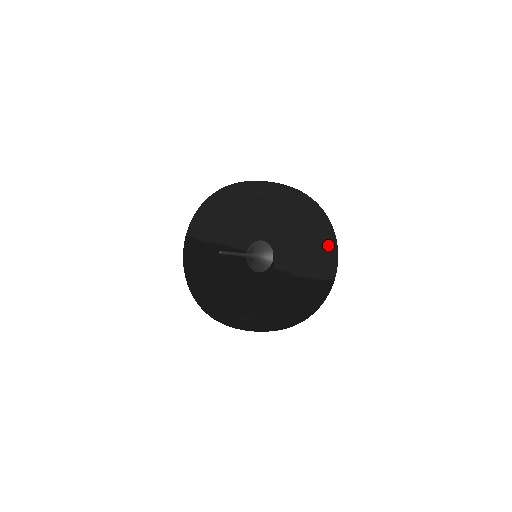
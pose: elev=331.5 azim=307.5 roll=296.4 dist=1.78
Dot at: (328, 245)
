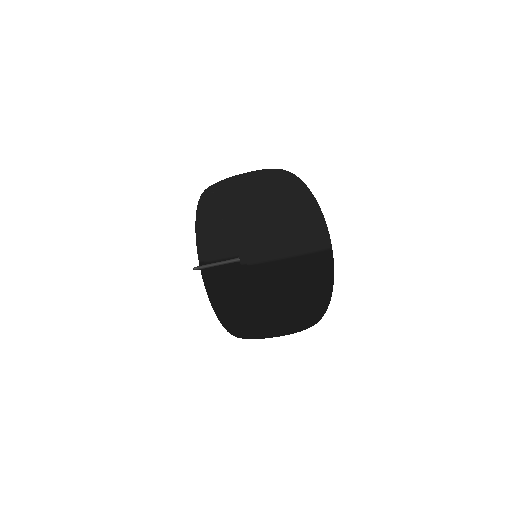
Dot at: (292, 214)
